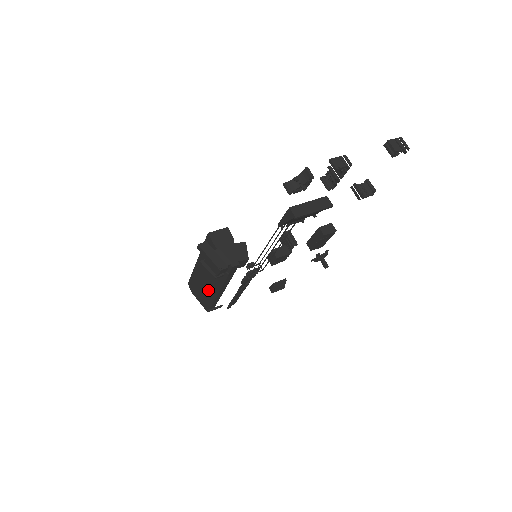
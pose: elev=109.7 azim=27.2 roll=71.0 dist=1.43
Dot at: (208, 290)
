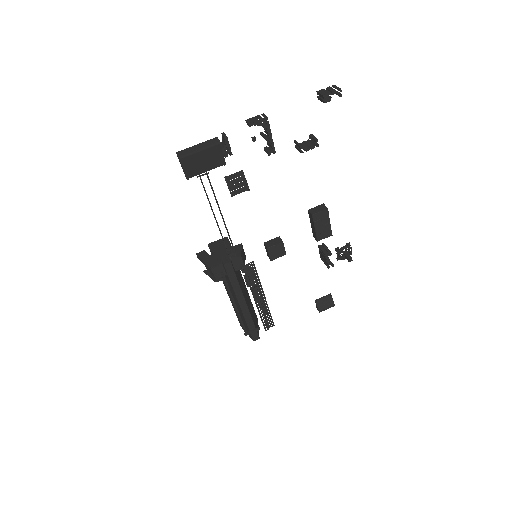
Dot at: occluded
